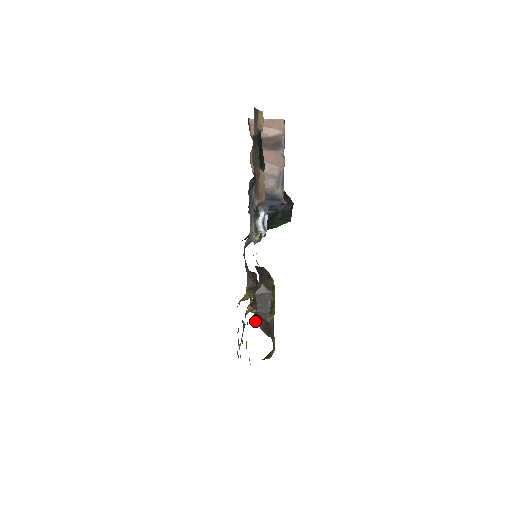
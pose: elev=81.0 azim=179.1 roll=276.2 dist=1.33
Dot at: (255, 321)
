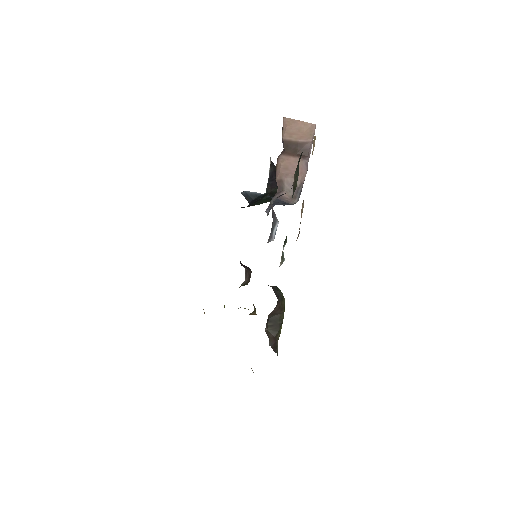
Dot at: (269, 342)
